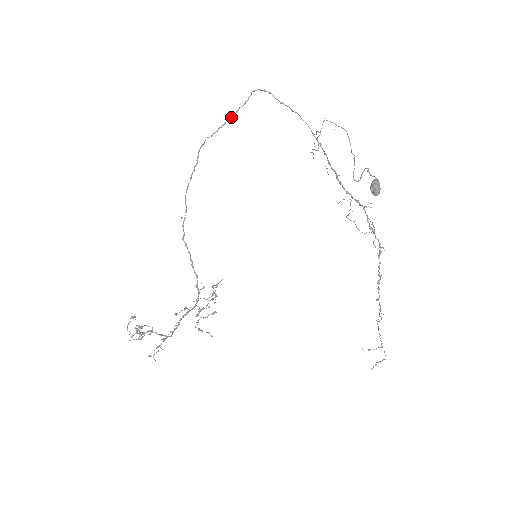
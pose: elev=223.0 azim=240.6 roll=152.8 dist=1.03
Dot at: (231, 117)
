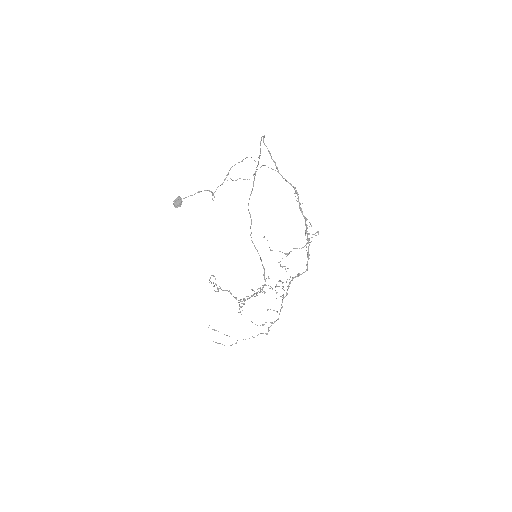
Dot at: (259, 155)
